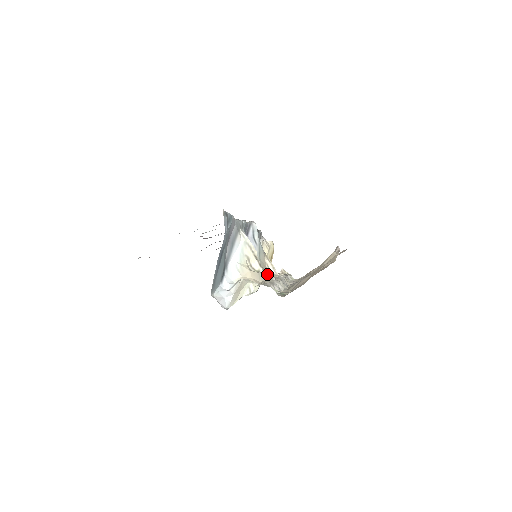
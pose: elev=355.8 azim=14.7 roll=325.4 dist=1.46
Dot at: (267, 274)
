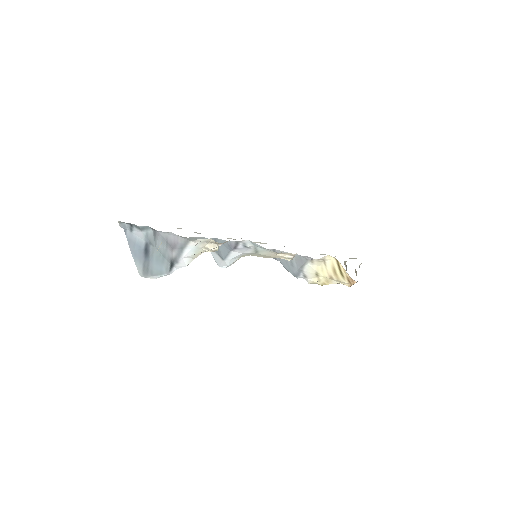
Dot at: occluded
